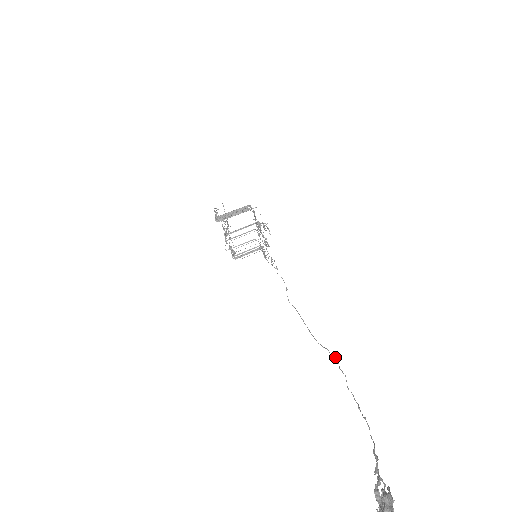
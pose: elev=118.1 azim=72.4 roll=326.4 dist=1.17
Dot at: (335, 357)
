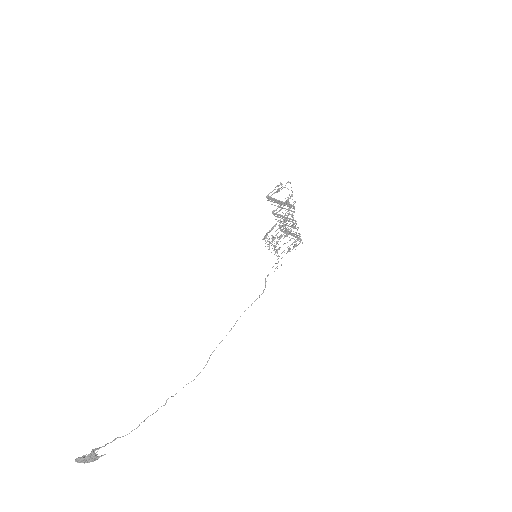
Dot at: occluded
